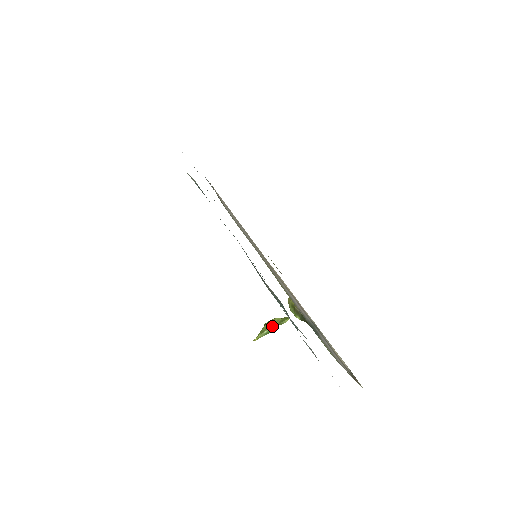
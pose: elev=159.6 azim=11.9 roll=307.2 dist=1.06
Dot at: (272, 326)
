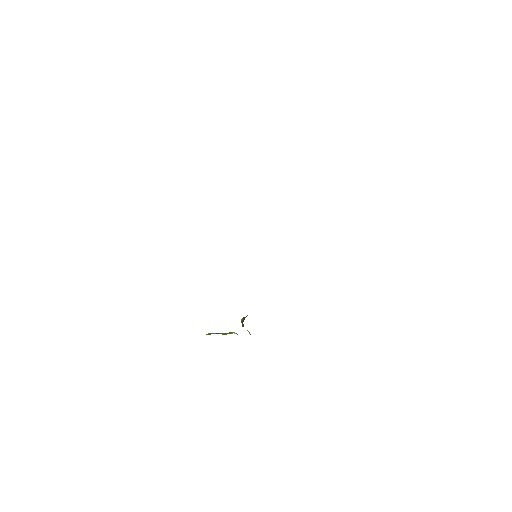
Dot at: (223, 333)
